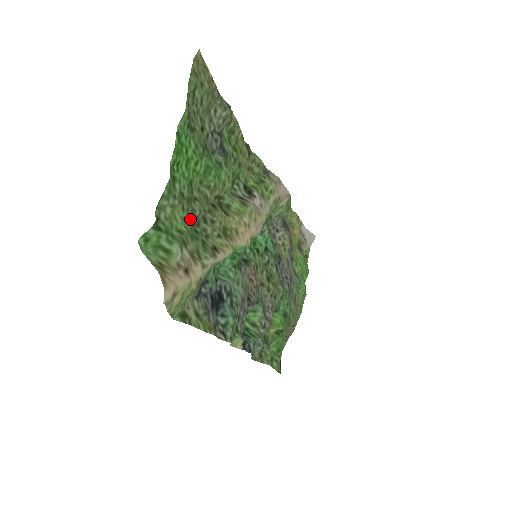
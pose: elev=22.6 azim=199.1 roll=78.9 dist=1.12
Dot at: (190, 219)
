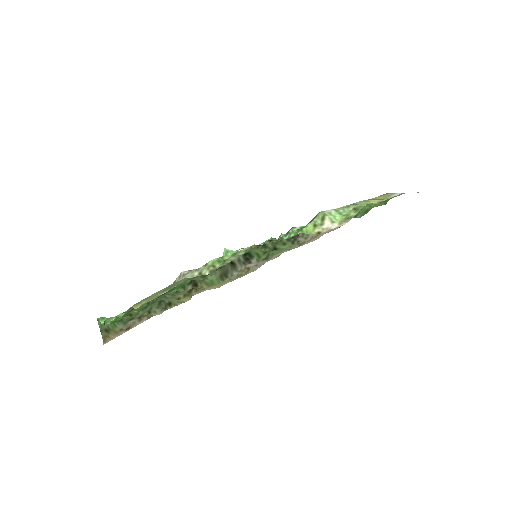
Dot at: (147, 302)
